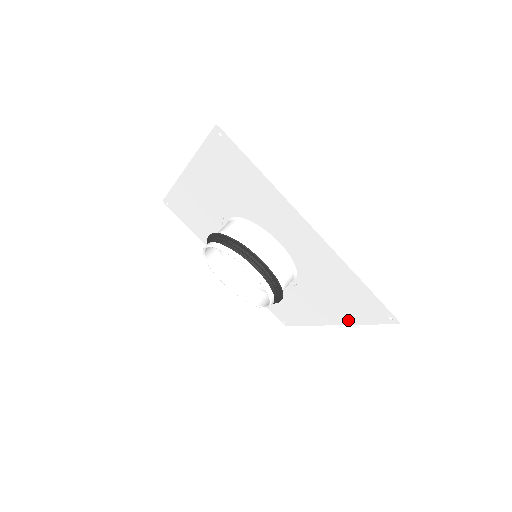
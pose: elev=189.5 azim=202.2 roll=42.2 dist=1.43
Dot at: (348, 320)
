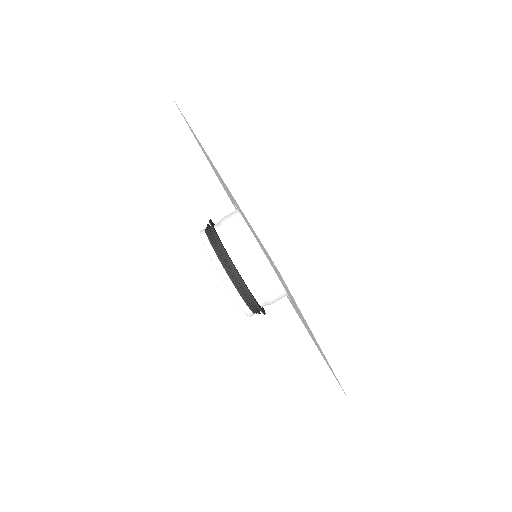
Dot at: occluded
